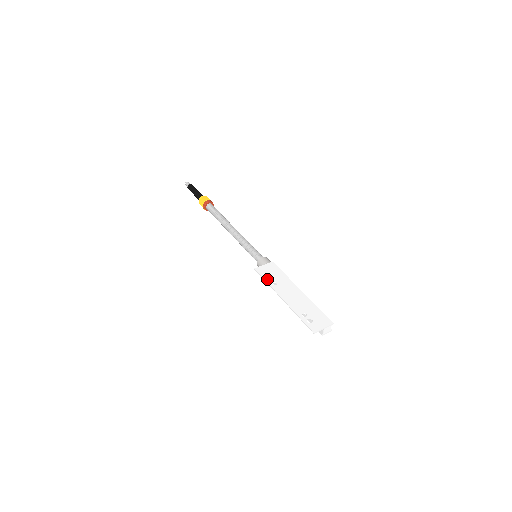
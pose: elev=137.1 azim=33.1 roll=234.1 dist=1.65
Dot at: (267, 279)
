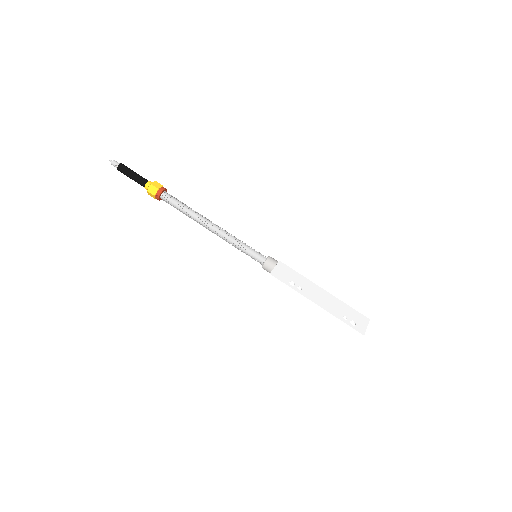
Dot at: occluded
